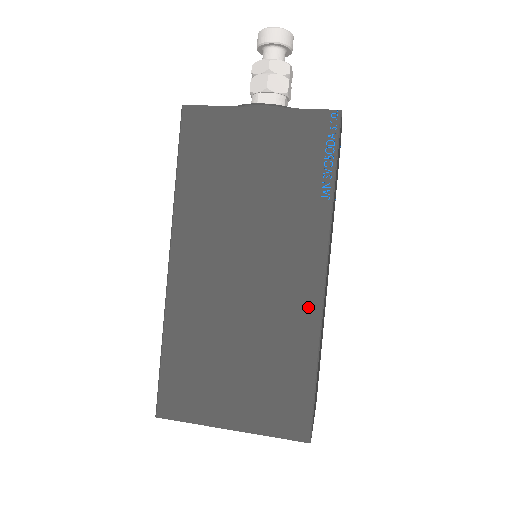
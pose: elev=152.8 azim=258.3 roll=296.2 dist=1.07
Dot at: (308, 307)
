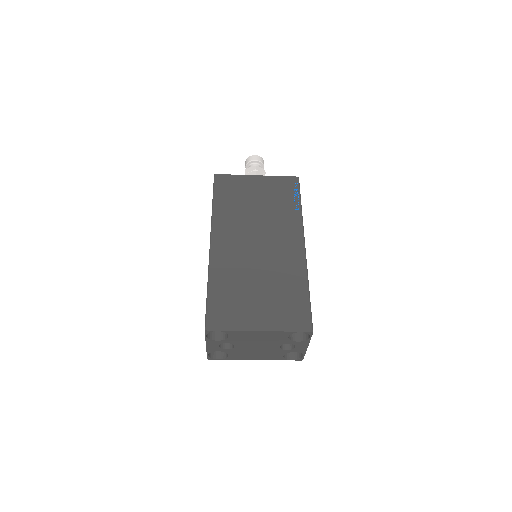
Dot at: (298, 259)
